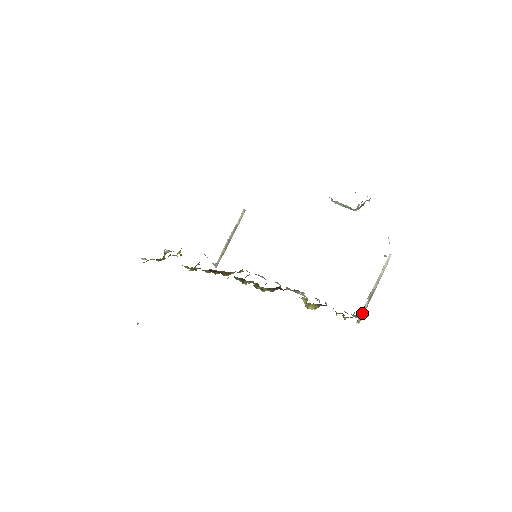
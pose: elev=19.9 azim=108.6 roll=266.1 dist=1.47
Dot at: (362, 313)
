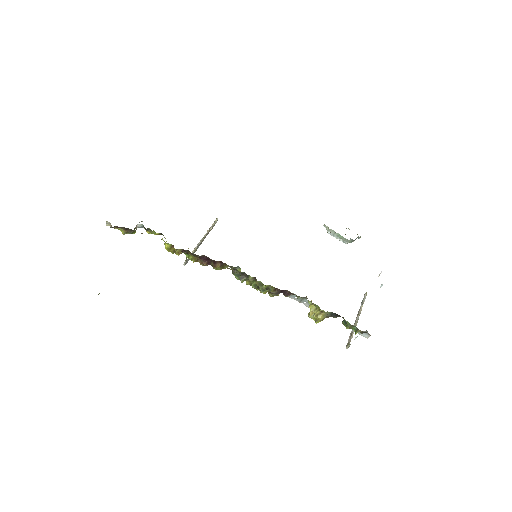
Dot at: occluded
